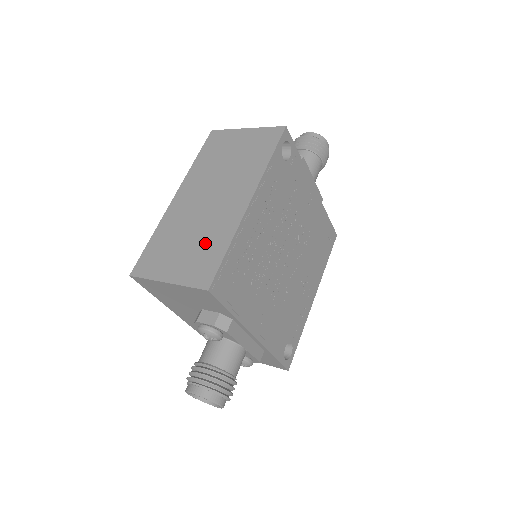
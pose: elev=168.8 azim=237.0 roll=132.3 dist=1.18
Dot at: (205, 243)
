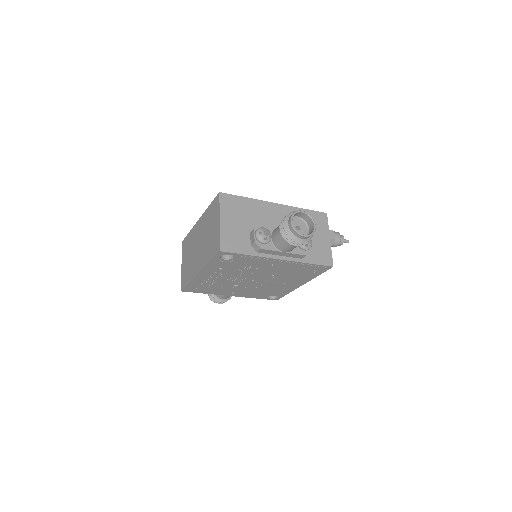
Dot at: (189, 268)
